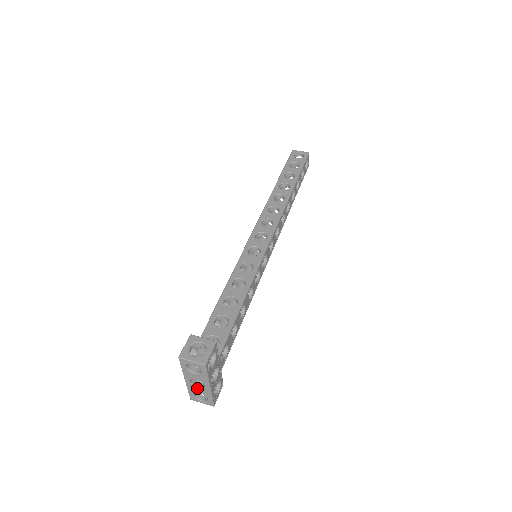
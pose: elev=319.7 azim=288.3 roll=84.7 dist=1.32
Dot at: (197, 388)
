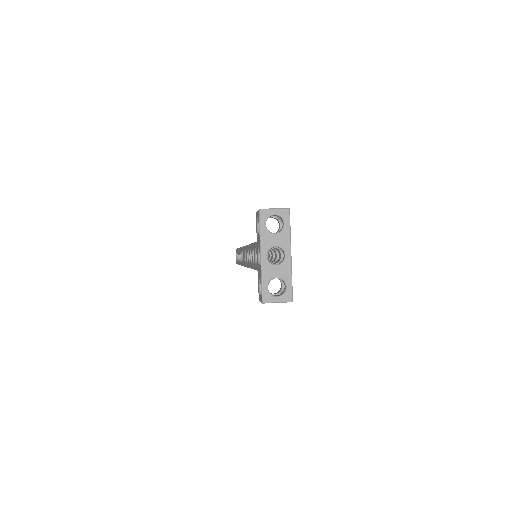
Dot at: (275, 267)
